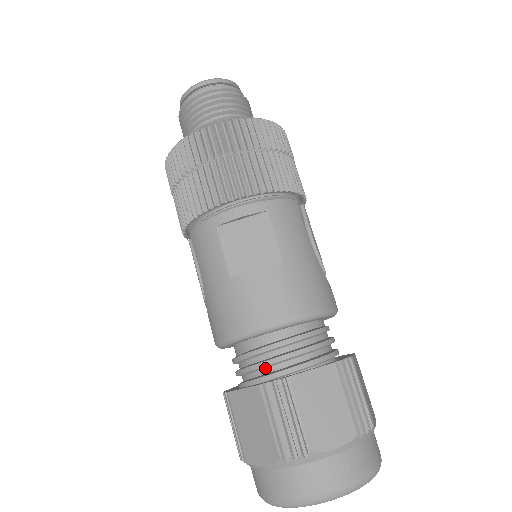
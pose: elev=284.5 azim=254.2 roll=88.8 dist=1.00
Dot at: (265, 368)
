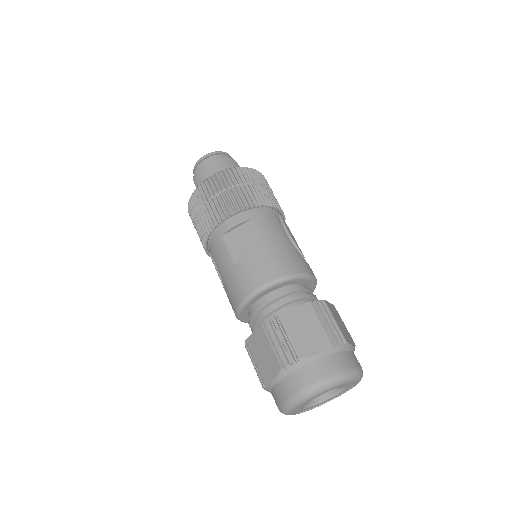
Dot at: (267, 318)
